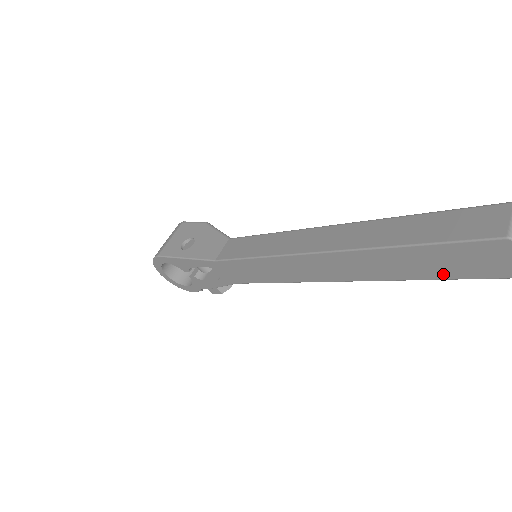
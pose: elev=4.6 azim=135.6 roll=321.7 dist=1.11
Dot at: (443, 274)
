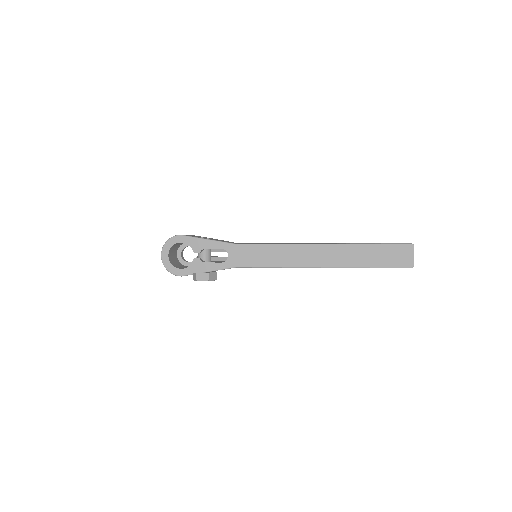
Dot at: (379, 264)
